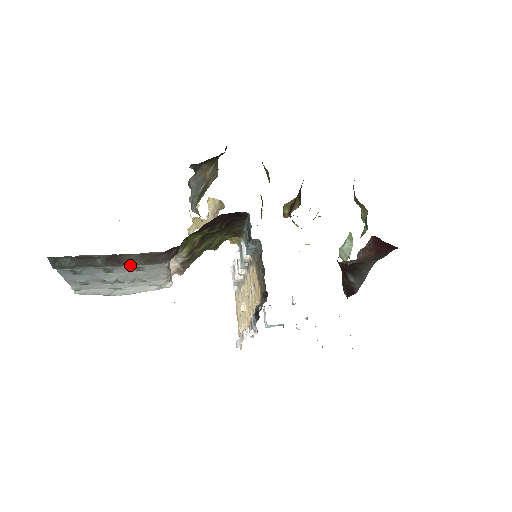
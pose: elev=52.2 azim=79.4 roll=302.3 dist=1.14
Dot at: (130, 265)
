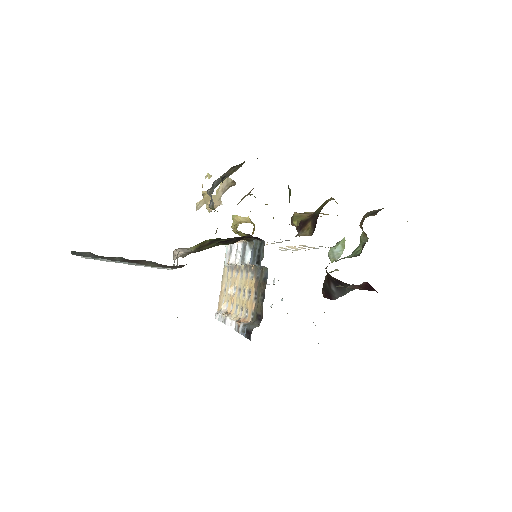
Dot at: occluded
